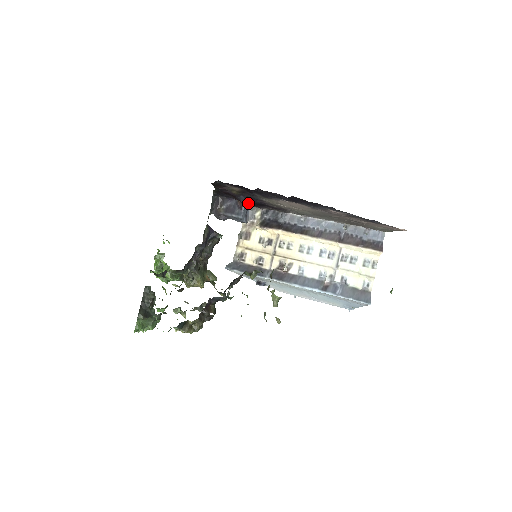
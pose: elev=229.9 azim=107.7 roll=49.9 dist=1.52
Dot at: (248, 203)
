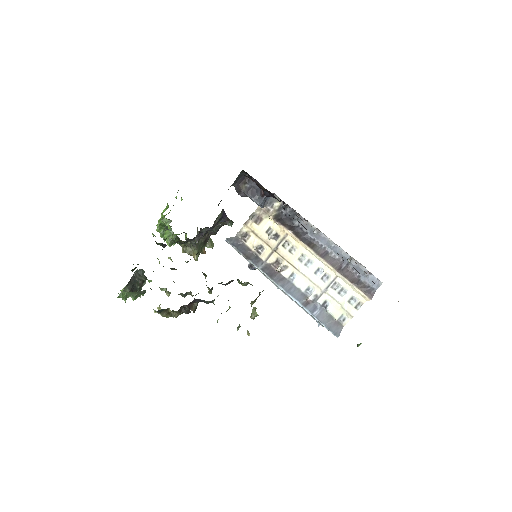
Dot at: (271, 196)
